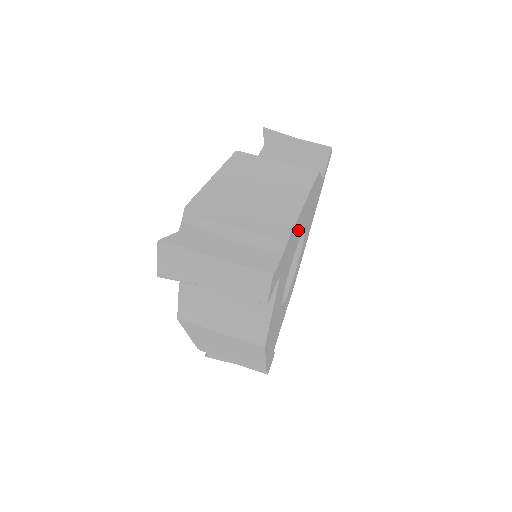
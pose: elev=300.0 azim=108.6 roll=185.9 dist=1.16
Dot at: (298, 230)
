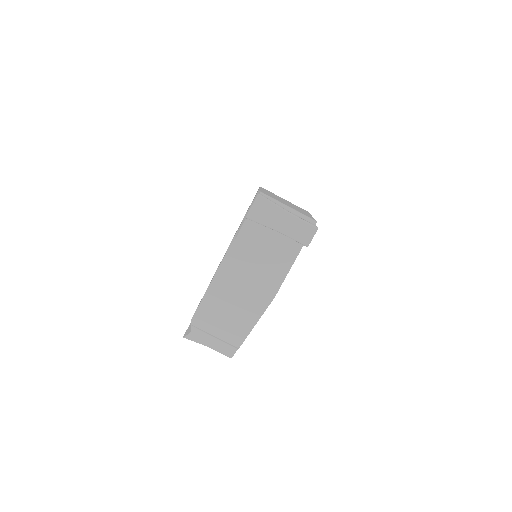
Dot at: occluded
